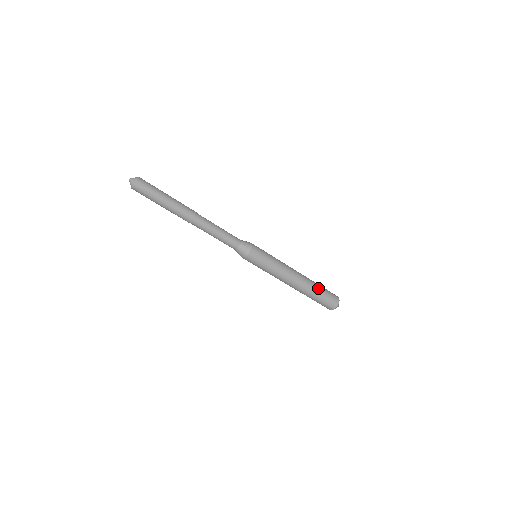
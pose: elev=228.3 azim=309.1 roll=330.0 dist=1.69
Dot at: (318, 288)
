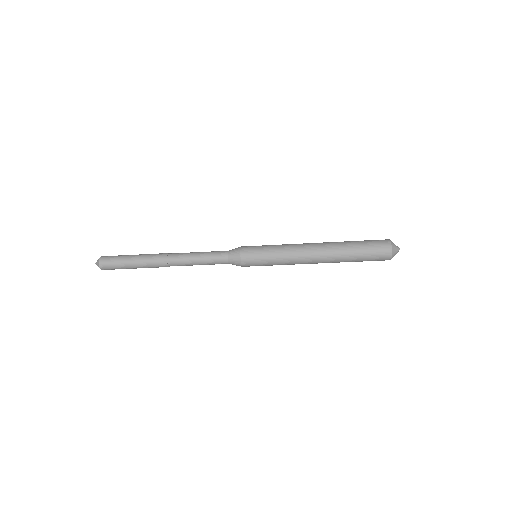
Dot at: (350, 245)
